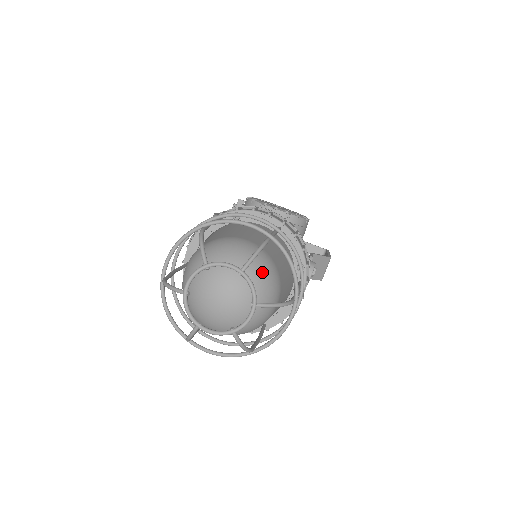
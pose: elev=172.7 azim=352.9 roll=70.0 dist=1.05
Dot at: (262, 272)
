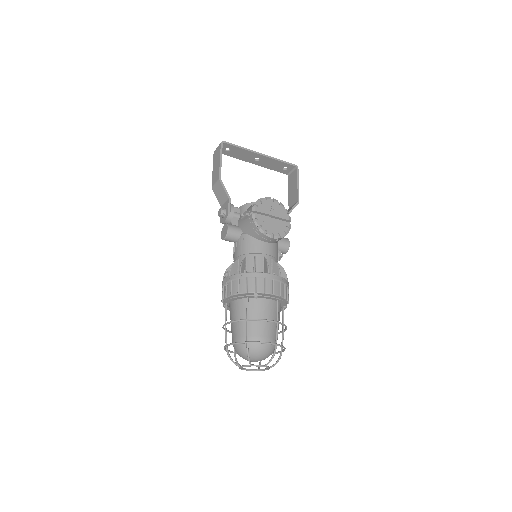
Dot at: (271, 352)
